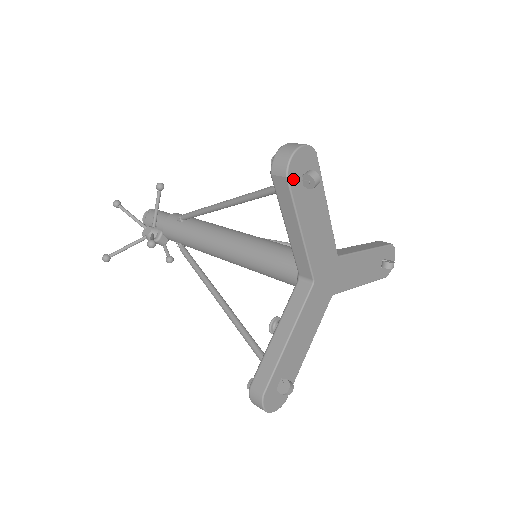
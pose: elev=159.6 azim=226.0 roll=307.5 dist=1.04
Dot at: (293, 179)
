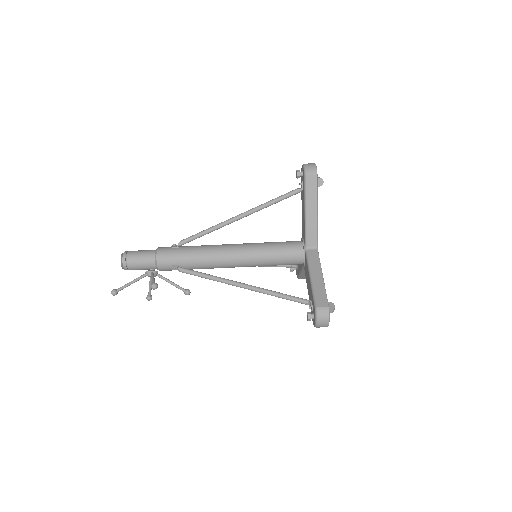
Dot at: occluded
